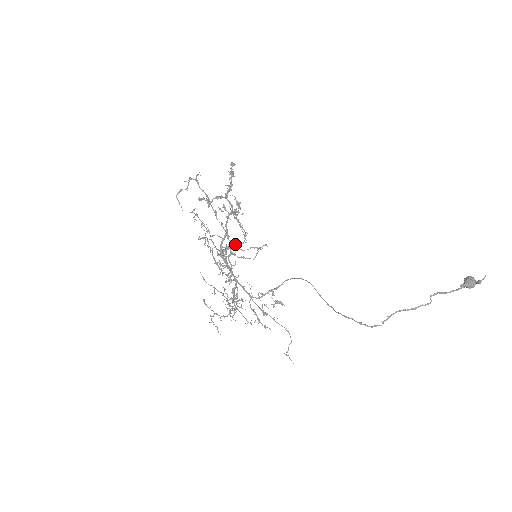
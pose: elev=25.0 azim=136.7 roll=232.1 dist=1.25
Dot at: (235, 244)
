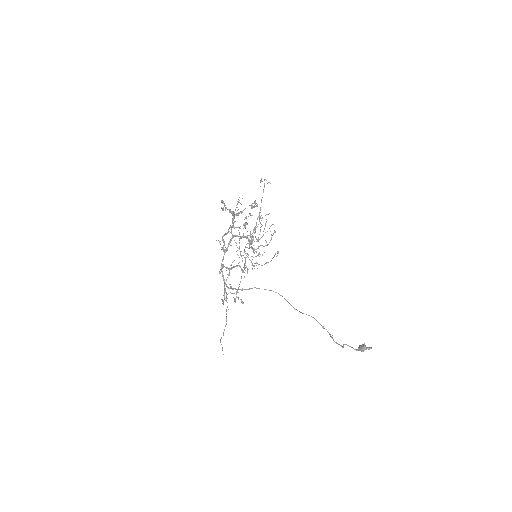
Dot at: occluded
